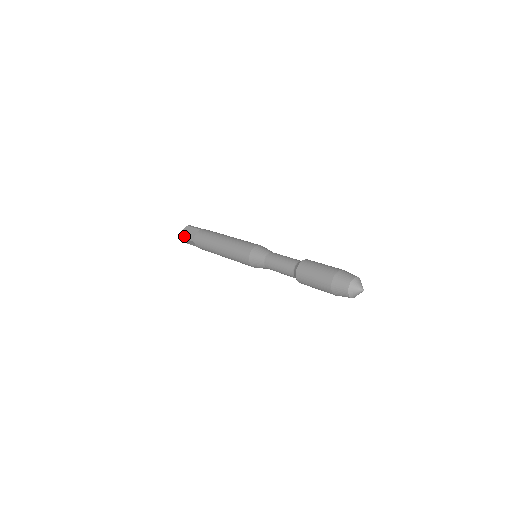
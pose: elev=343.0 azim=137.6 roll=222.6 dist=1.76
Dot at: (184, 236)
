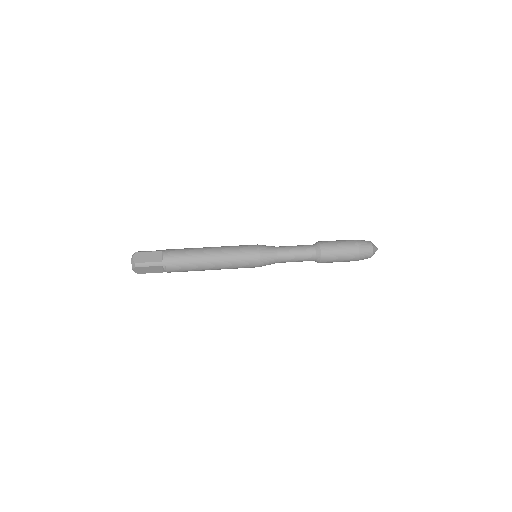
Dot at: (142, 264)
